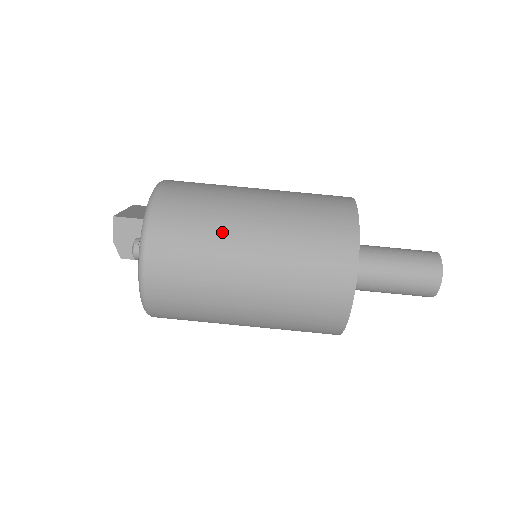
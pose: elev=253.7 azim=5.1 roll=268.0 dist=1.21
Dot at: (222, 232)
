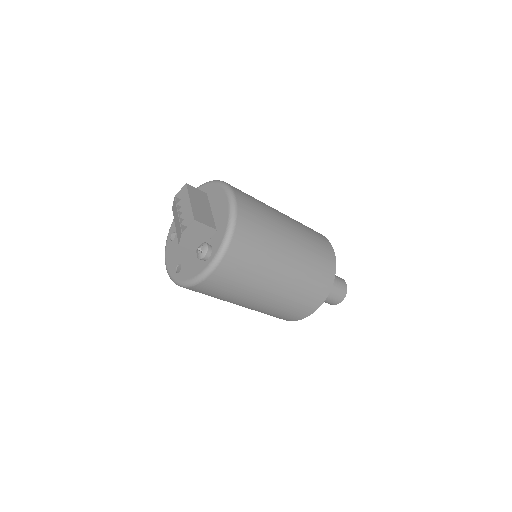
Dot at: (269, 266)
